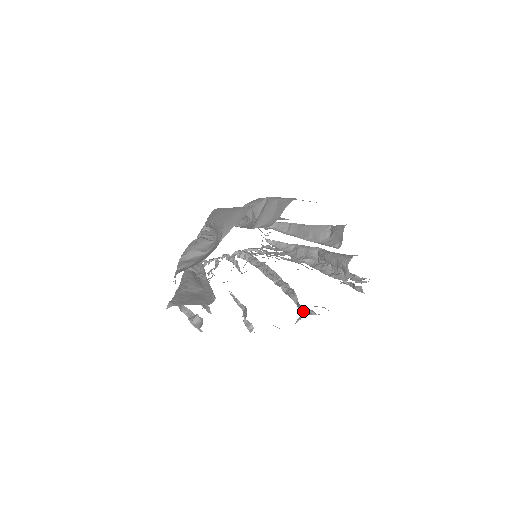
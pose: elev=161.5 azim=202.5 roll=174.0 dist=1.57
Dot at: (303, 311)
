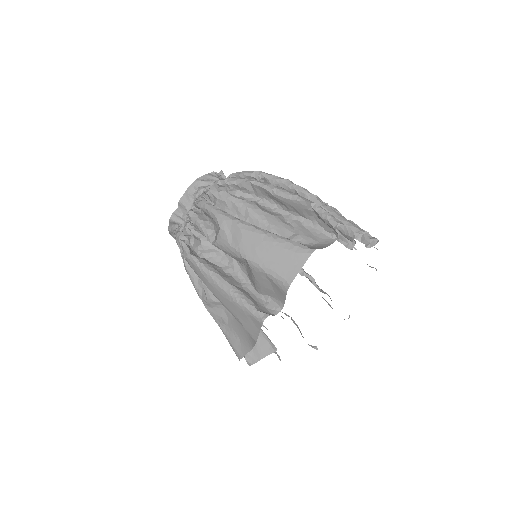
Dot at: occluded
